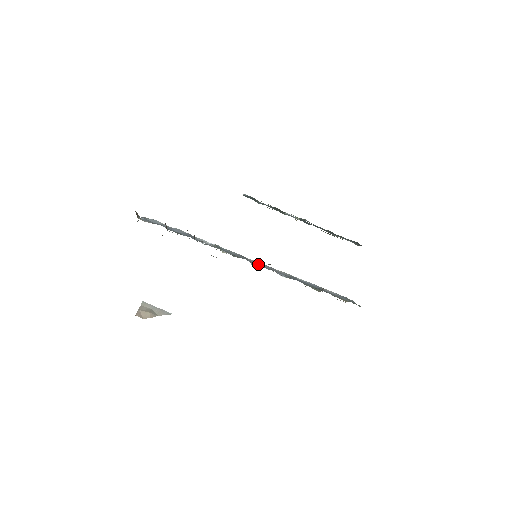
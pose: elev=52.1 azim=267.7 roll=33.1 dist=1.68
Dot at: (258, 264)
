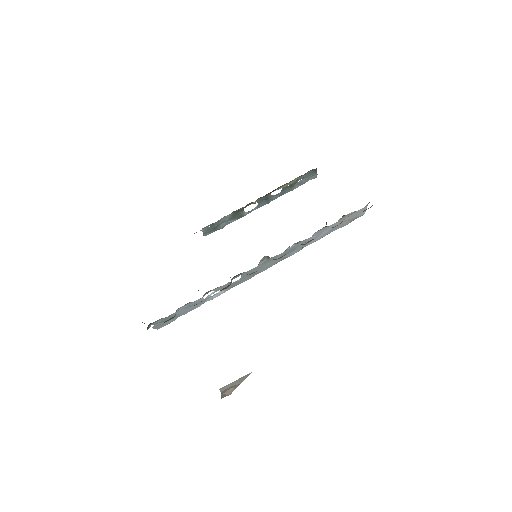
Dot at: (267, 264)
